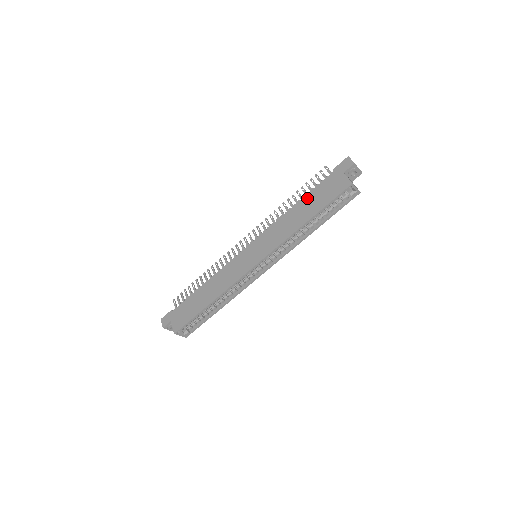
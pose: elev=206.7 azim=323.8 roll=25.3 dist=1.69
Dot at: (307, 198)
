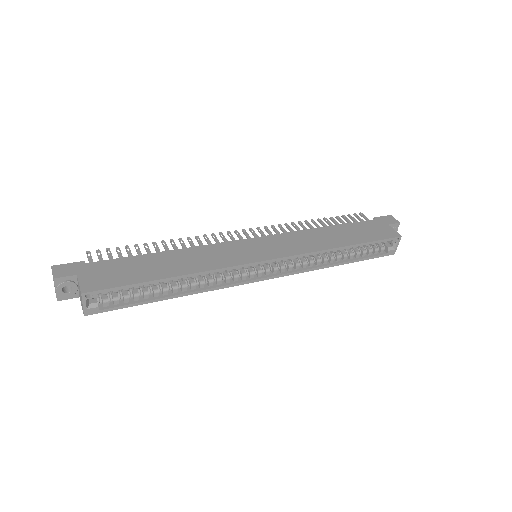
Dot at: (343, 227)
